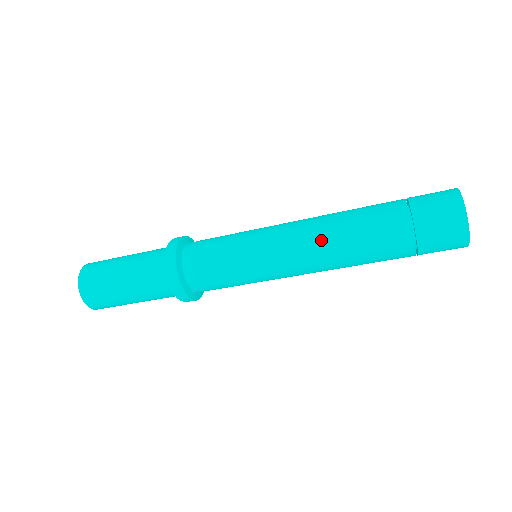
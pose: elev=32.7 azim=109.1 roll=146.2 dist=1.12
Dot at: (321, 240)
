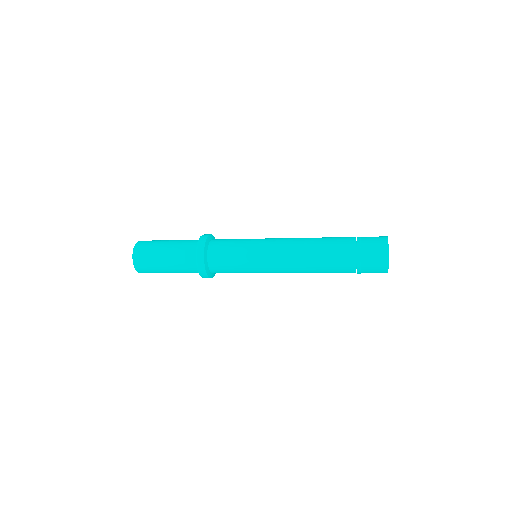
Dot at: (300, 259)
